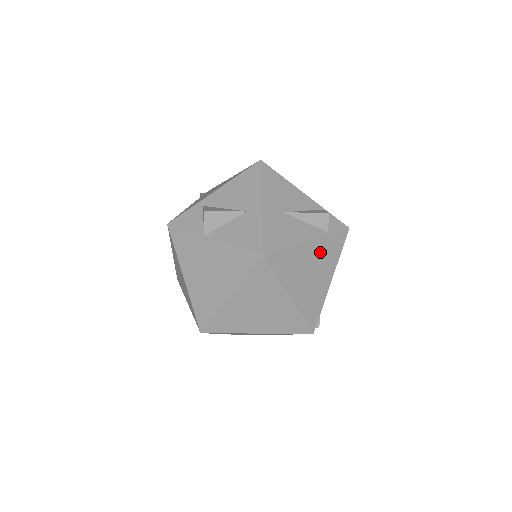
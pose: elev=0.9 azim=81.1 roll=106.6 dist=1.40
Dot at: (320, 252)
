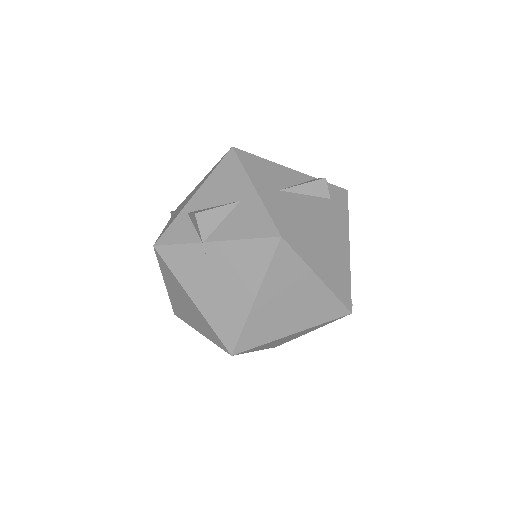
Dot at: (330, 222)
